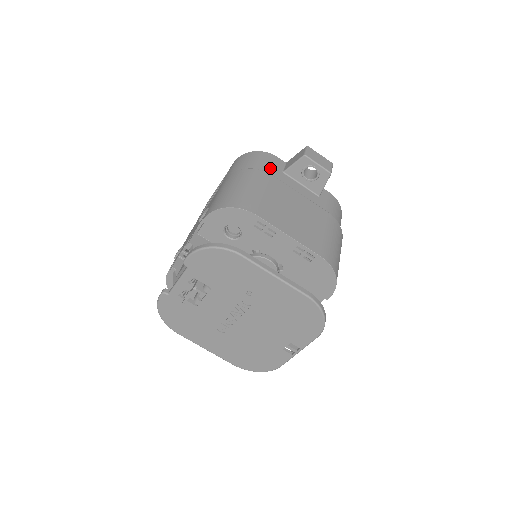
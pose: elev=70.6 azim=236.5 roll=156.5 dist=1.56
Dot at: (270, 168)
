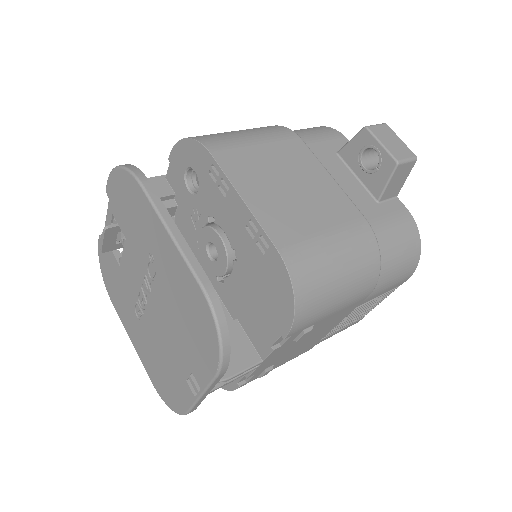
Dot at: (317, 140)
